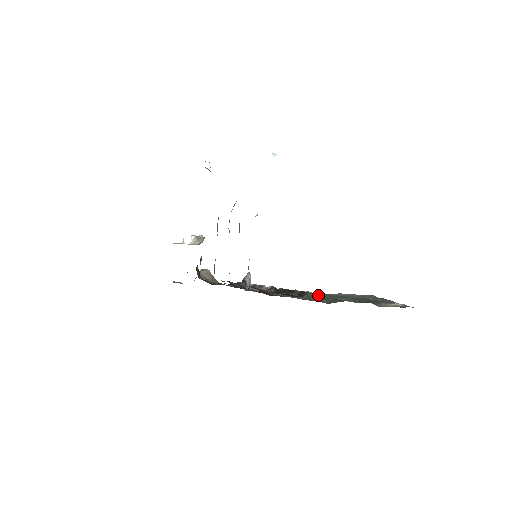
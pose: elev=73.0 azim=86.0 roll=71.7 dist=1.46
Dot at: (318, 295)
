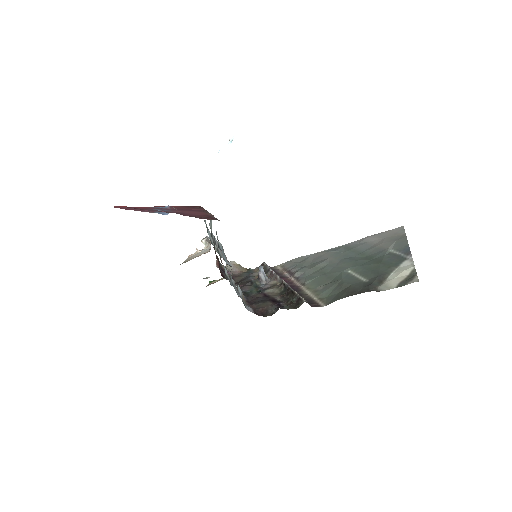
Dot at: (336, 260)
